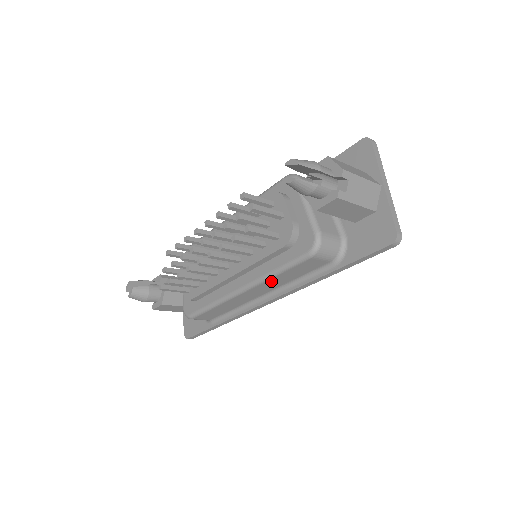
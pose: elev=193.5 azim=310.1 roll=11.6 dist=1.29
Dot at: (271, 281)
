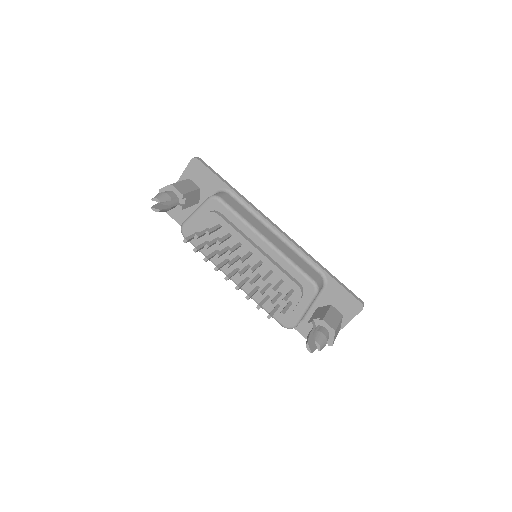
Dot at: occluded
